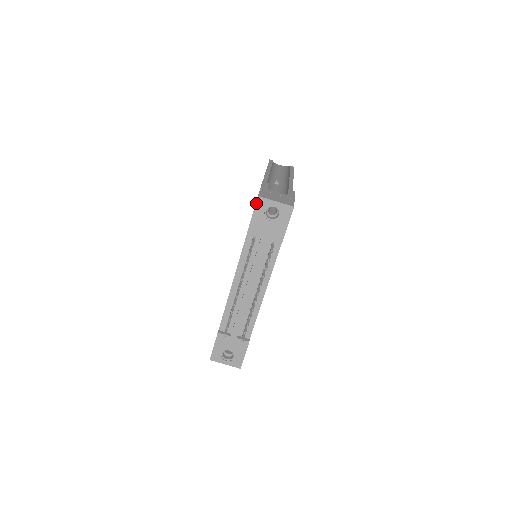
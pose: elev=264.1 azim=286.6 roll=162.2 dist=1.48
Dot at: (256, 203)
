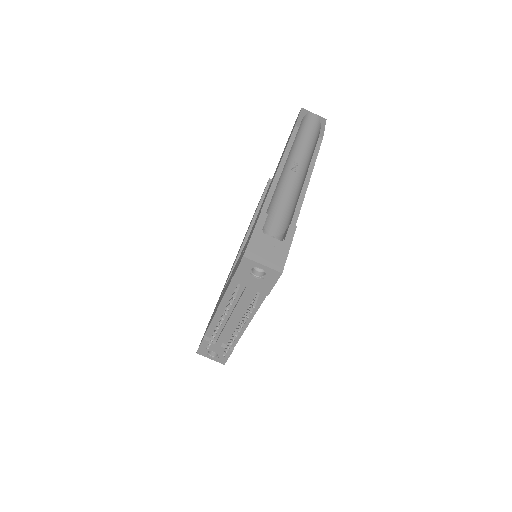
Dot at: (241, 261)
